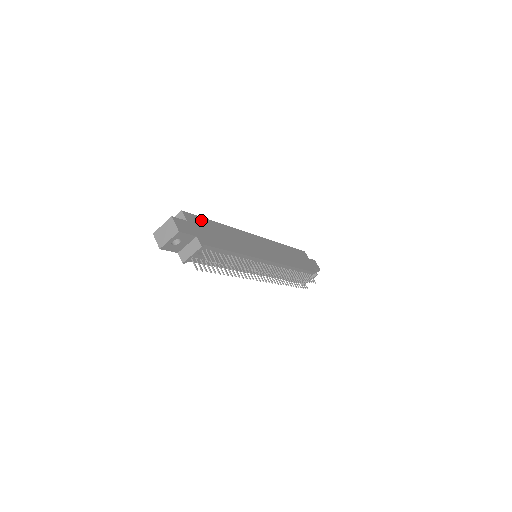
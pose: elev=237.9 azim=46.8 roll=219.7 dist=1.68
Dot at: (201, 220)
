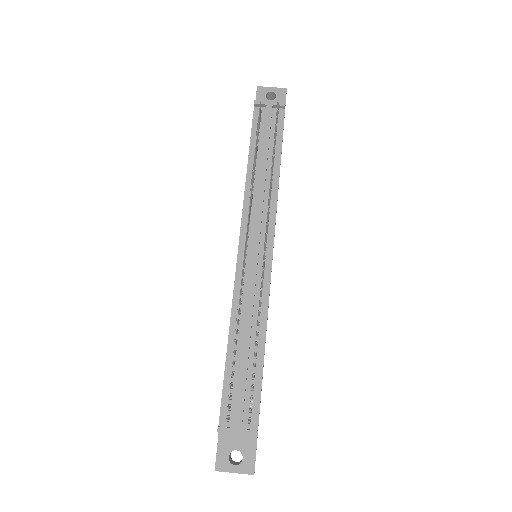
Dot at: occluded
